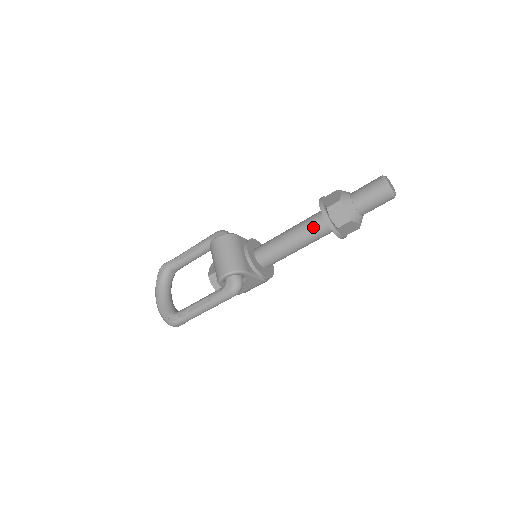
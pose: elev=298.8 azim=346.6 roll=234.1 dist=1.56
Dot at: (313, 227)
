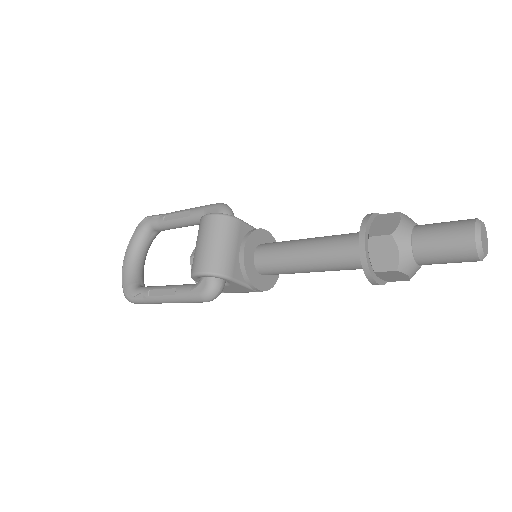
Dot at: (341, 253)
